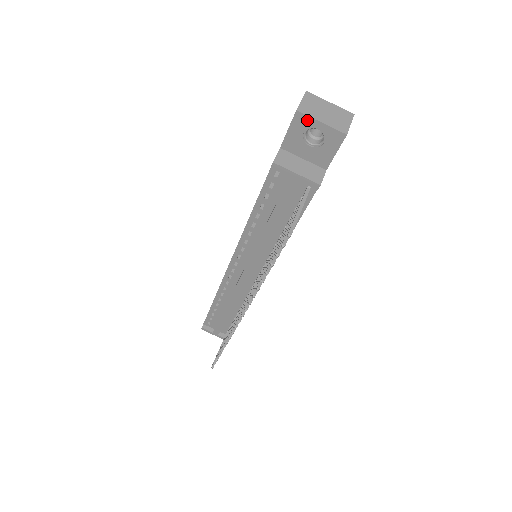
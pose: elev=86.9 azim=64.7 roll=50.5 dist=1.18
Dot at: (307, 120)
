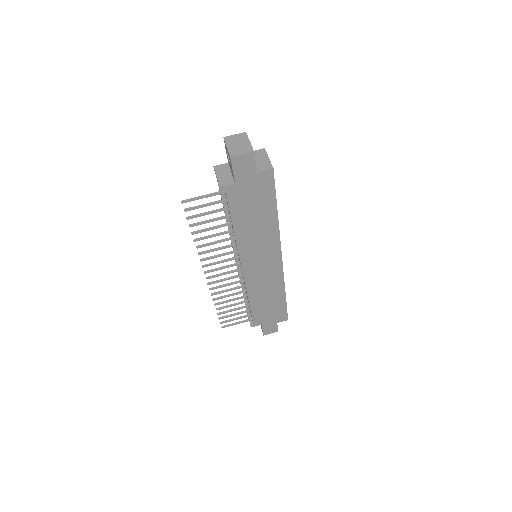
Dot at: (226, 144)
